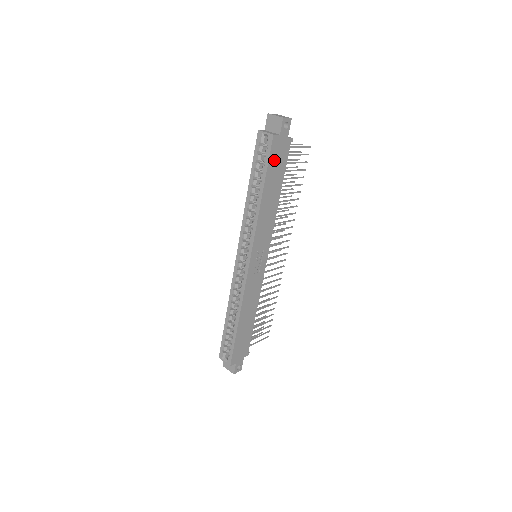
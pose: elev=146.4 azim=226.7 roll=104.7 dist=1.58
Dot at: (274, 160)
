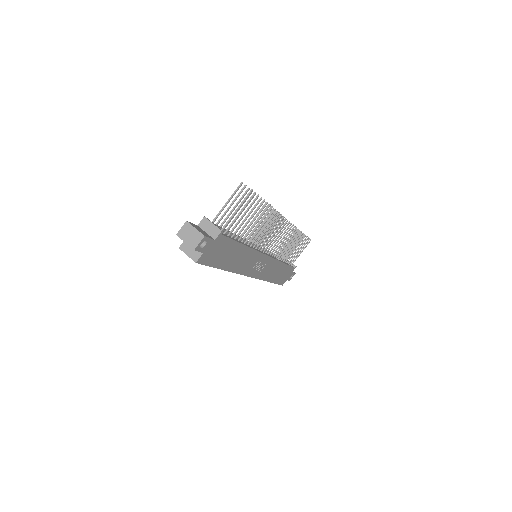
Dot at: (214, 258)
